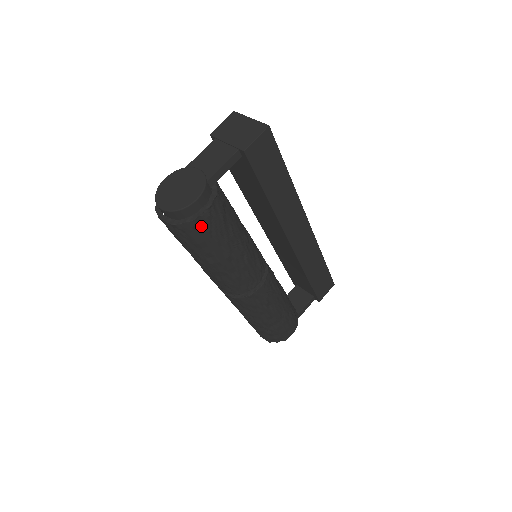
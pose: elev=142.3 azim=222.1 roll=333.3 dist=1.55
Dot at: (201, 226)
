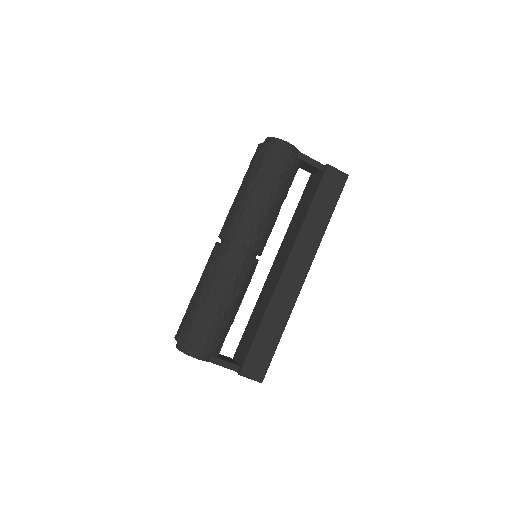
Dot at: (275, 154)
